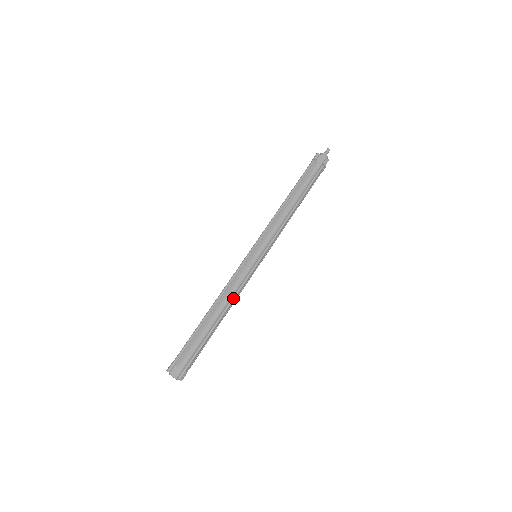
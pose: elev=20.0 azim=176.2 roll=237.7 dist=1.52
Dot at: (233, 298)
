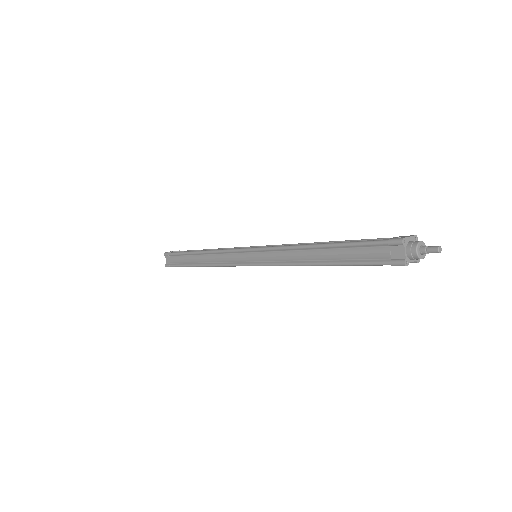
Dot at: (214, 265)
